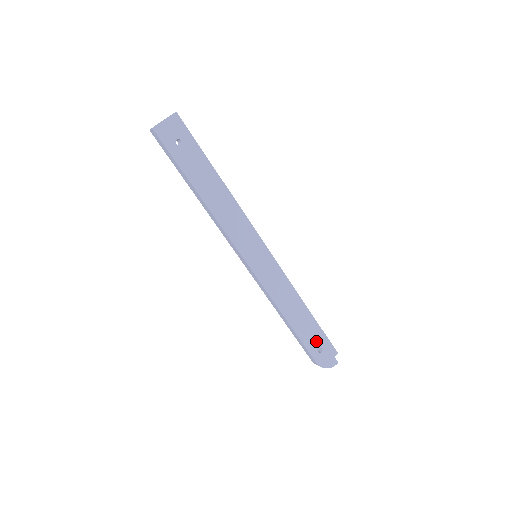
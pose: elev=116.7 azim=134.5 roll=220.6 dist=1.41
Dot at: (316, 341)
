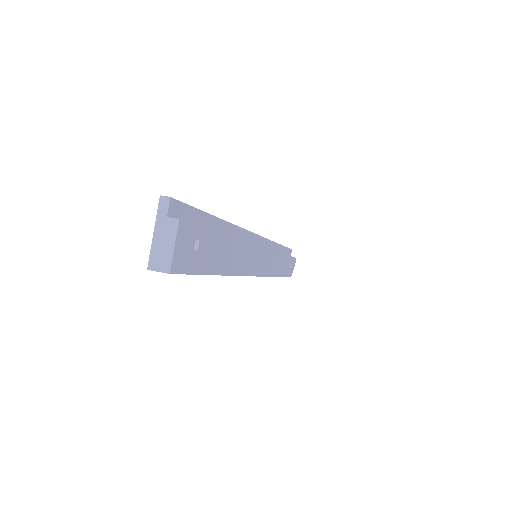
Dot at: (289, 263)
